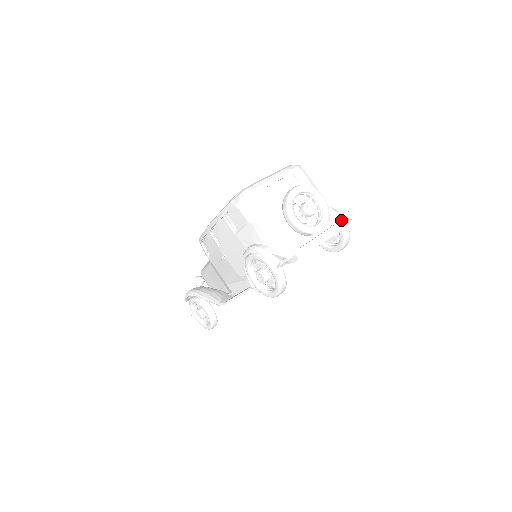
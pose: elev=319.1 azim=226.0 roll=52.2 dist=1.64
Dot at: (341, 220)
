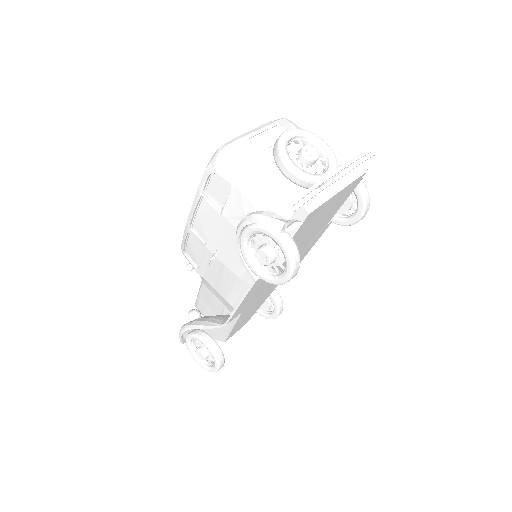
Dot at: occluded
